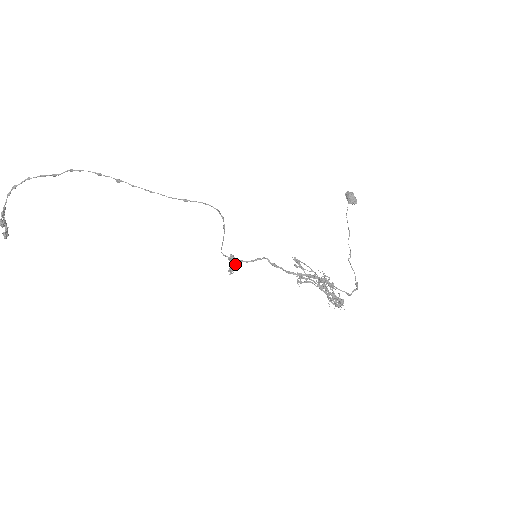
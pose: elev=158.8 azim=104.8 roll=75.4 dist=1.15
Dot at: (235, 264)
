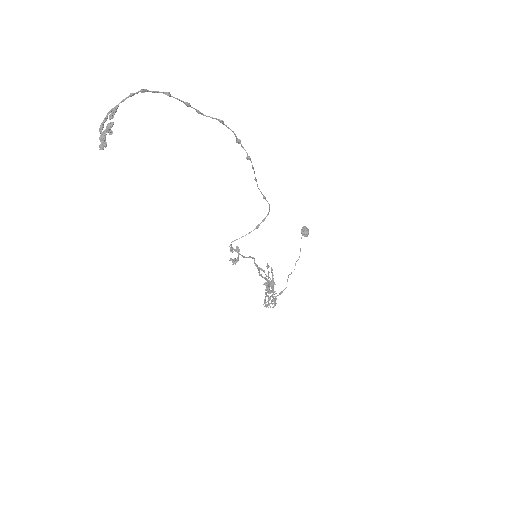
Dot at: (238, 256)
